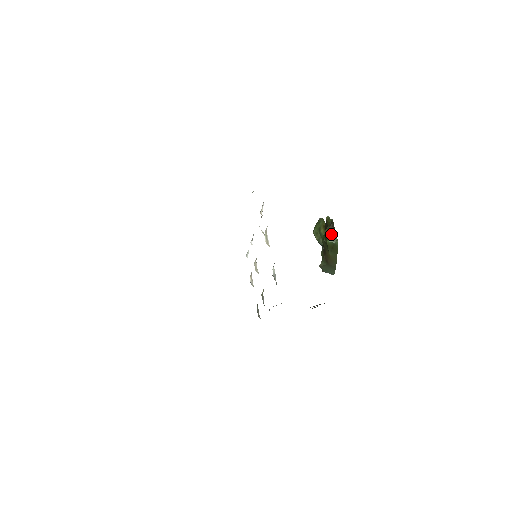
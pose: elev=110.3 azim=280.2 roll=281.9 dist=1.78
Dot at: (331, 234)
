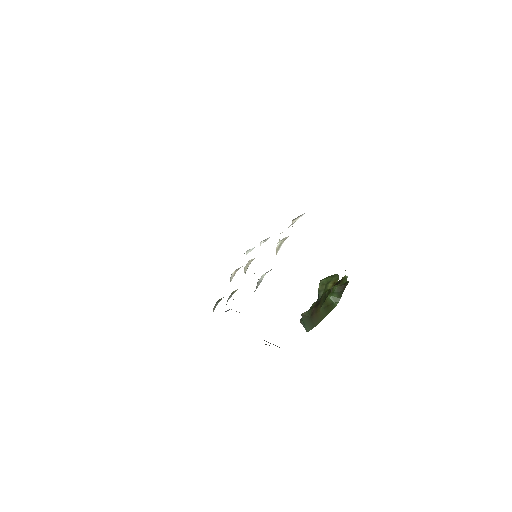
Dot at: (337, 292)
